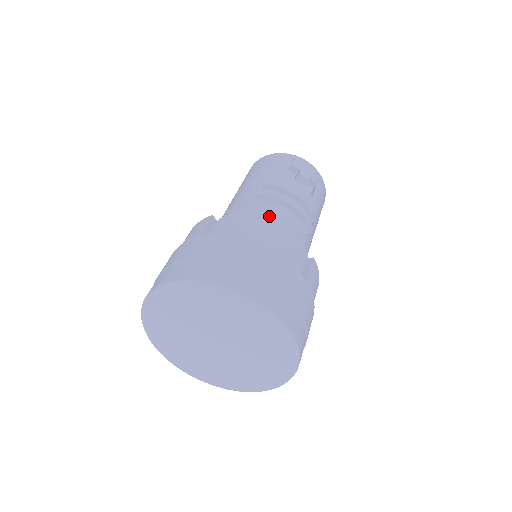
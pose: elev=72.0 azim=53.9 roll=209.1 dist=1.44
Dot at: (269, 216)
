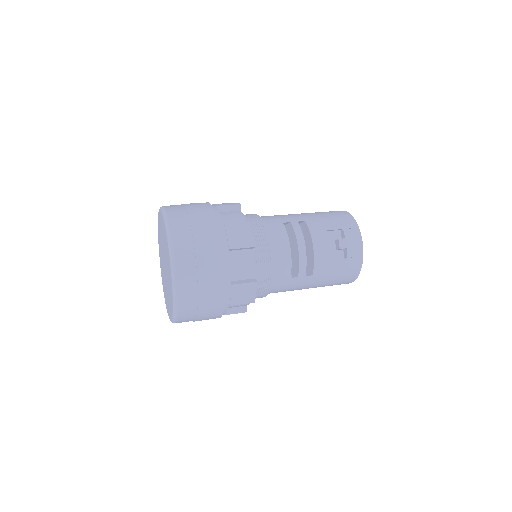
Dot at: (268, 236)
